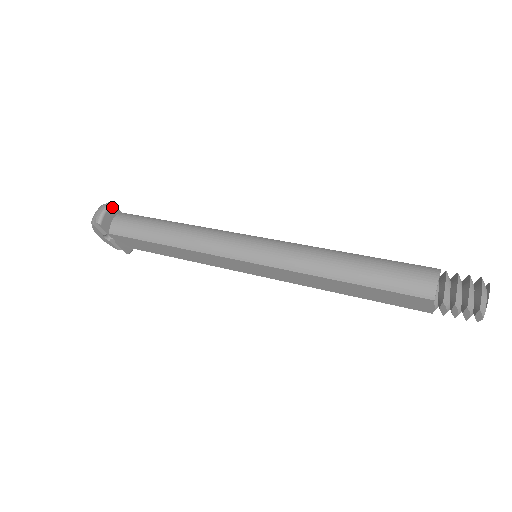
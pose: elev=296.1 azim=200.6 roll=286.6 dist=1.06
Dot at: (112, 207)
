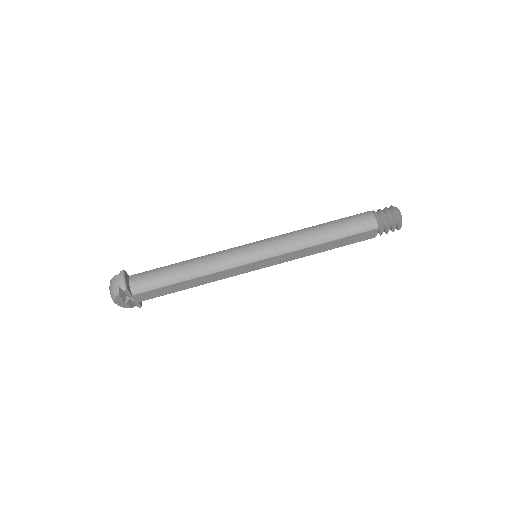
Dot at: (125, 274)
